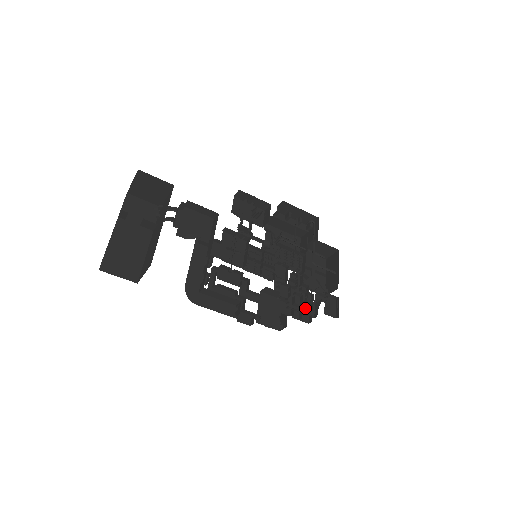
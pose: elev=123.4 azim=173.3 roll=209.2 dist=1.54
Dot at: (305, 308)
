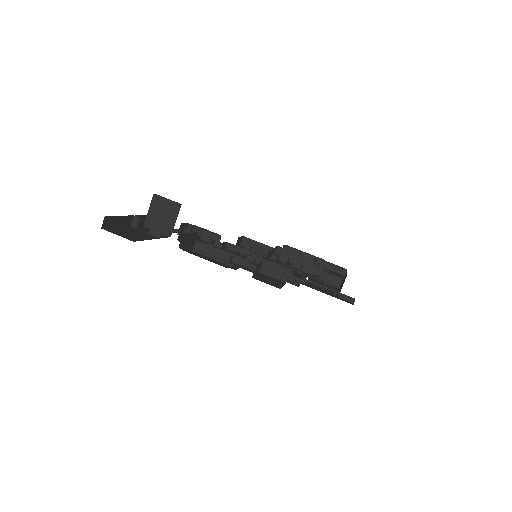
Dot at: occluded
